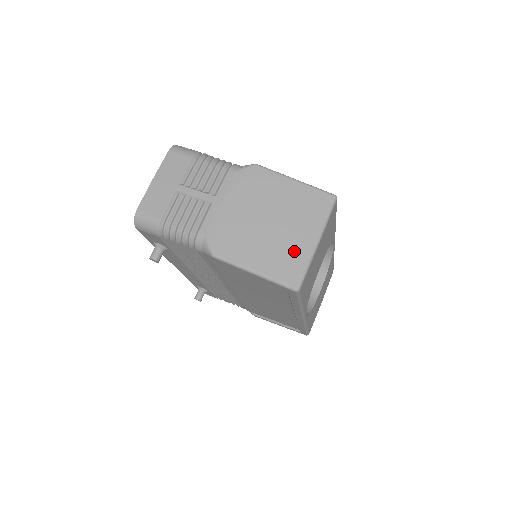
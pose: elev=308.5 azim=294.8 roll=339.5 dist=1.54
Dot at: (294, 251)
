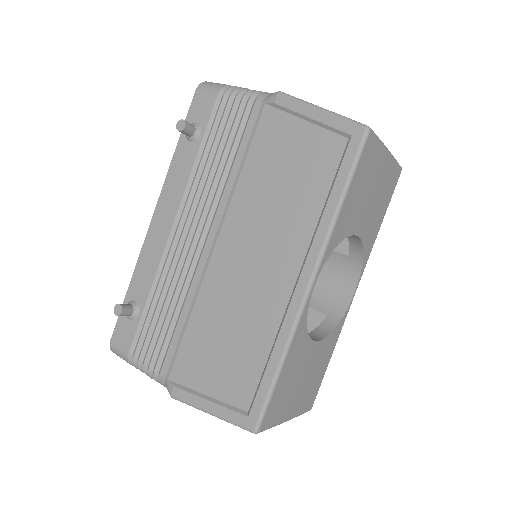
Dot at: occluded
